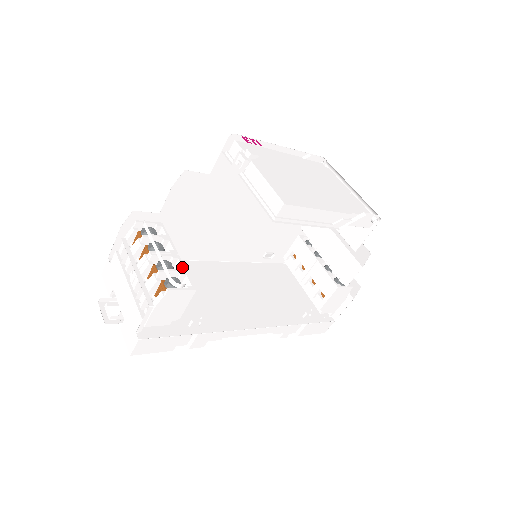
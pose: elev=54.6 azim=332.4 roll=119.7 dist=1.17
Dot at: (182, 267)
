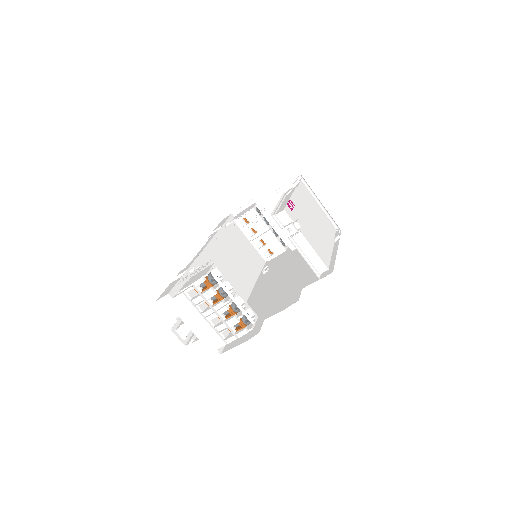
Dot at: (244, 302)
